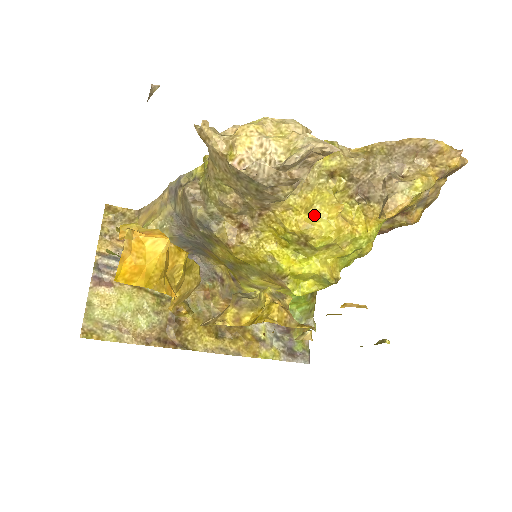
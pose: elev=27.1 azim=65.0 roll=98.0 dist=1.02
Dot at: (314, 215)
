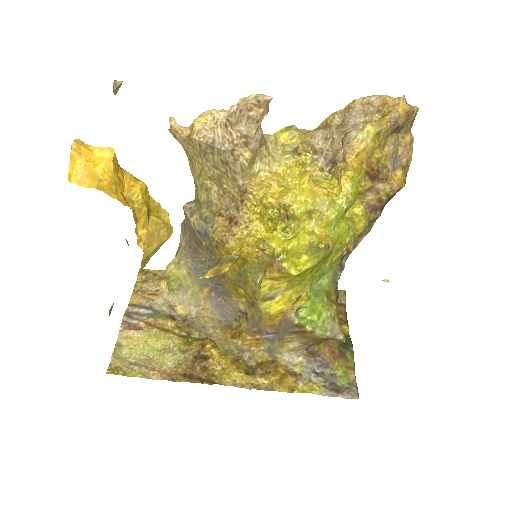
Dot at: (288, 187)
